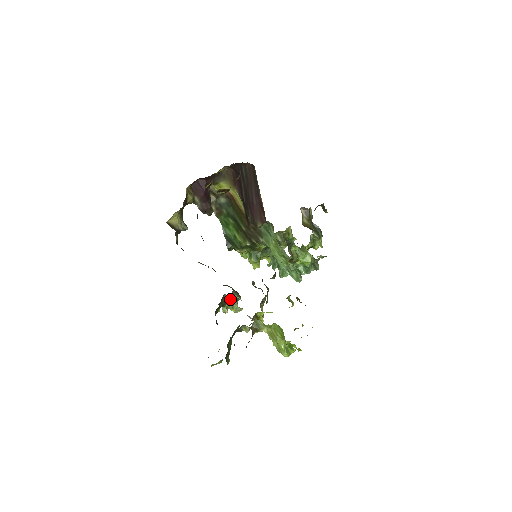
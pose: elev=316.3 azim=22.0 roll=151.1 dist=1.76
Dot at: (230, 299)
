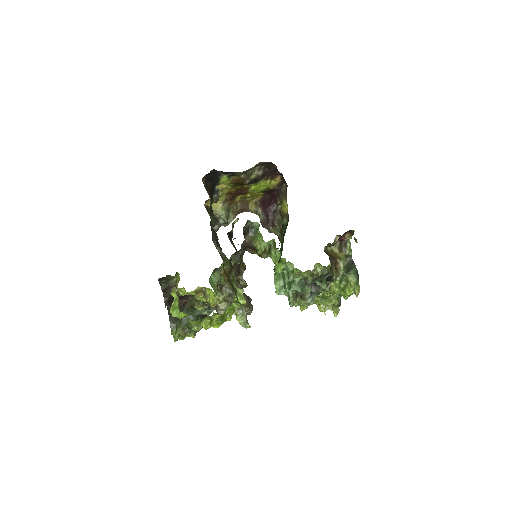
Dot at: occluded
